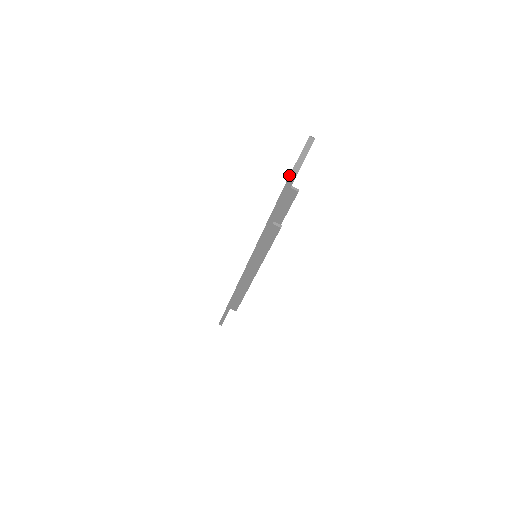
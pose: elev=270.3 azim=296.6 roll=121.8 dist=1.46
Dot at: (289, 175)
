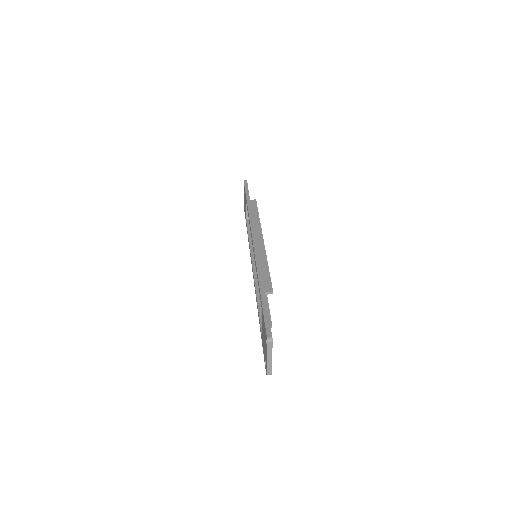
Dot at: occluded
